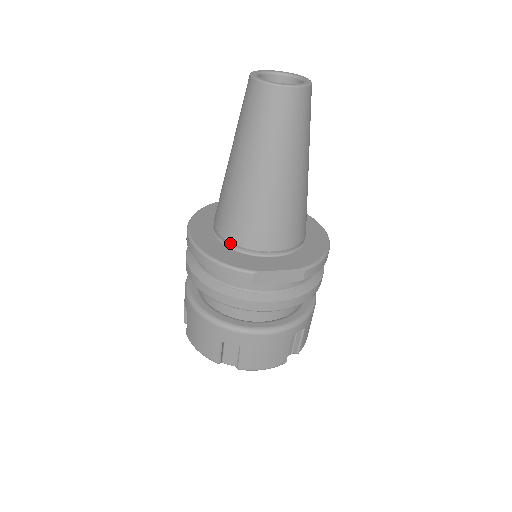
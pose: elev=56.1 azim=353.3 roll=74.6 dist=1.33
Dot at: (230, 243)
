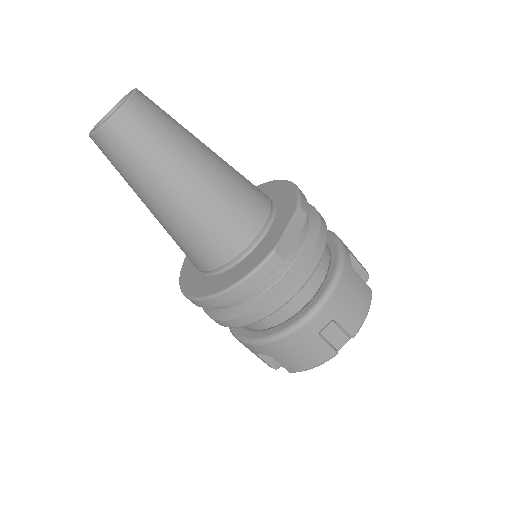
Dot at: (231, 262)
